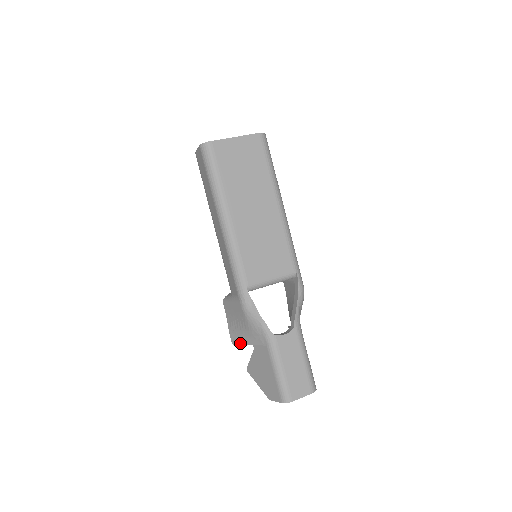
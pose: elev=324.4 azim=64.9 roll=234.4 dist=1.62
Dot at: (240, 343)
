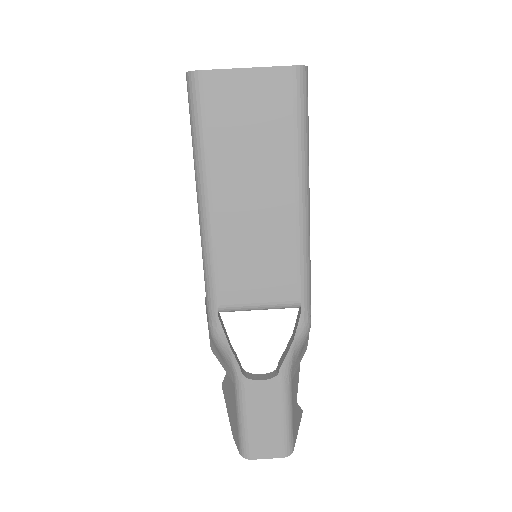
Dot at: (216, 355)
